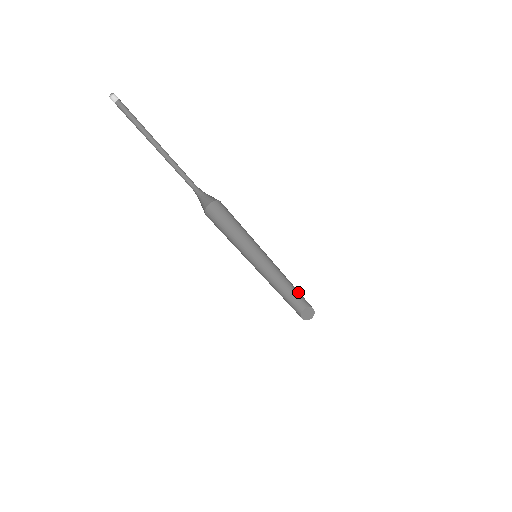
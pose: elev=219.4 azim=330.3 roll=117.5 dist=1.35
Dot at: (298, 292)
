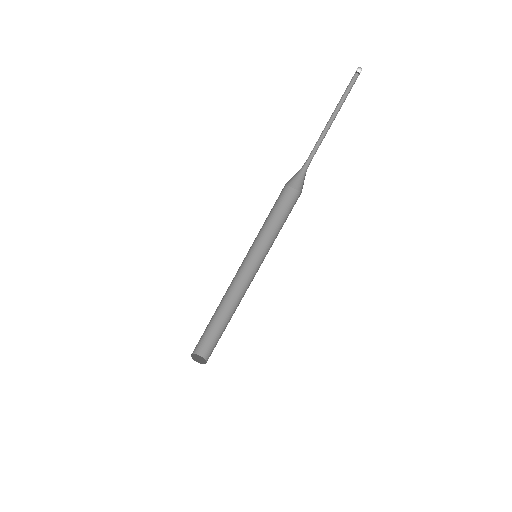
Dot at: (222, 331)
